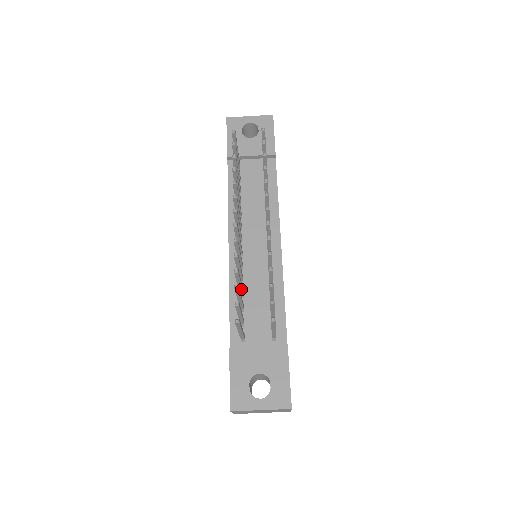
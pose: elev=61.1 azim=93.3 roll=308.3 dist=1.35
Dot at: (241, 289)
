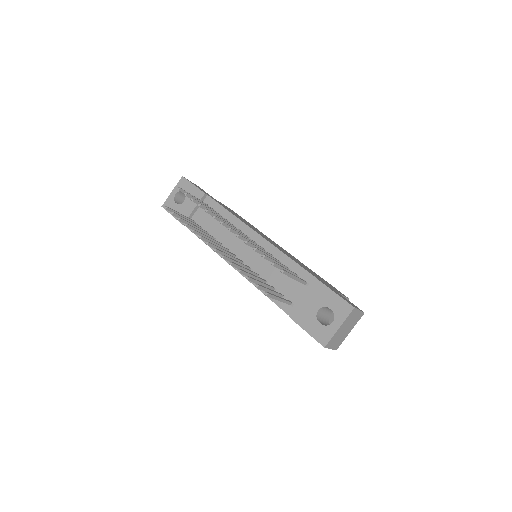
Dot at: (260, 279)
